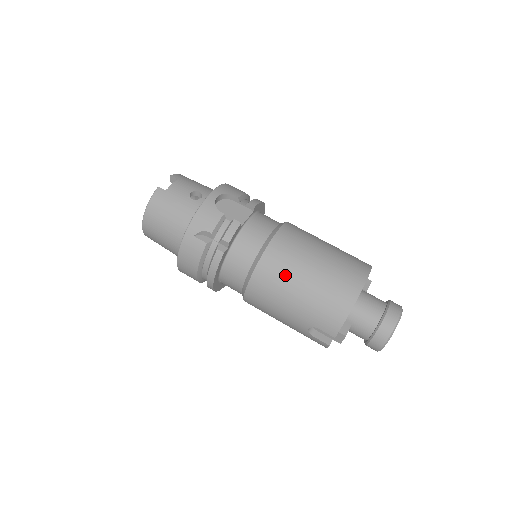
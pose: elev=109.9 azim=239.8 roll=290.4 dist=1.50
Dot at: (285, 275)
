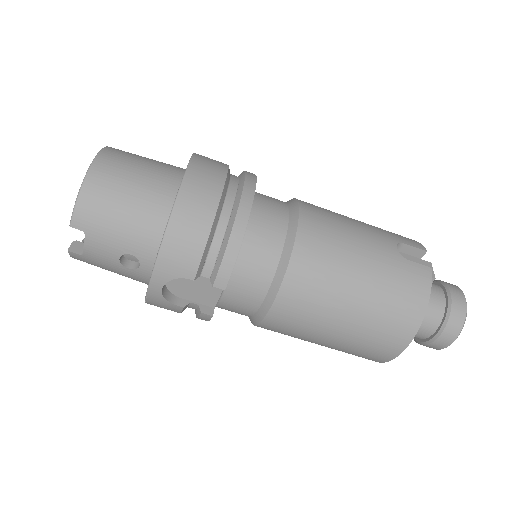
Dot at: (291, 336)
